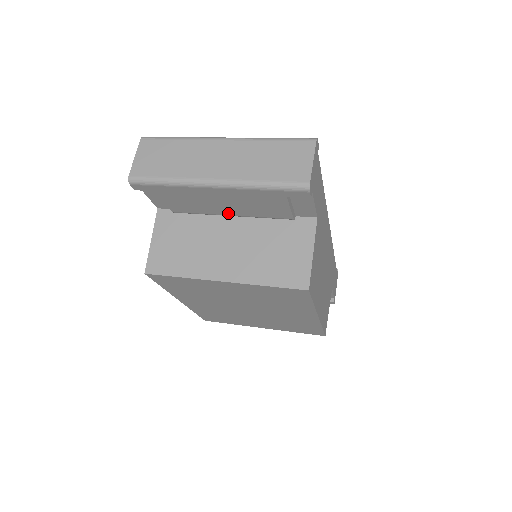
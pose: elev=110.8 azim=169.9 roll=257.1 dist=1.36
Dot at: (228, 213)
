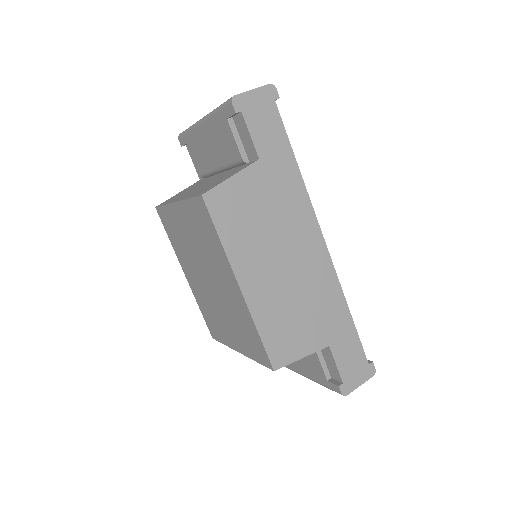
Dot at: (217, 164)
